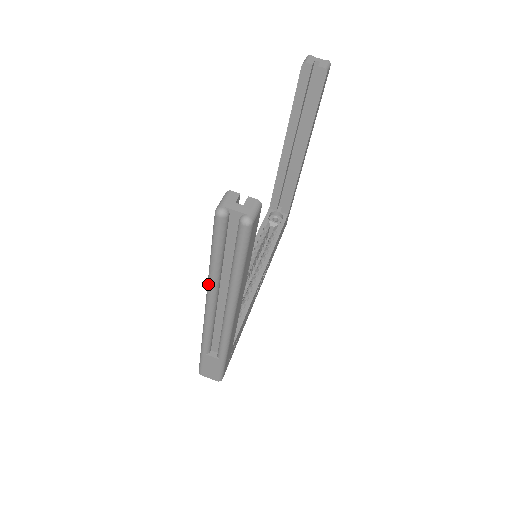
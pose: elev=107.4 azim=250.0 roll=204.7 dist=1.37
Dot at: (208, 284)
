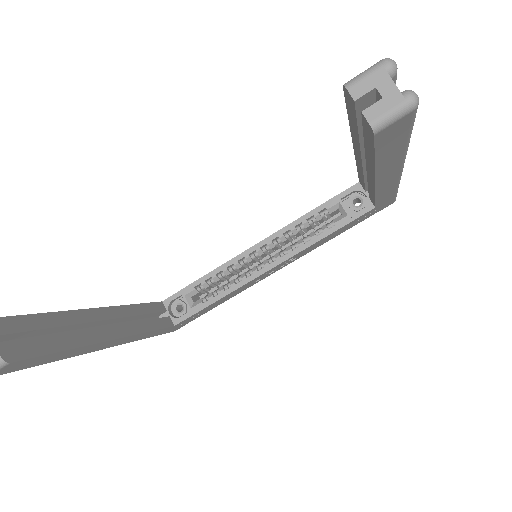
Dot at: occluded
